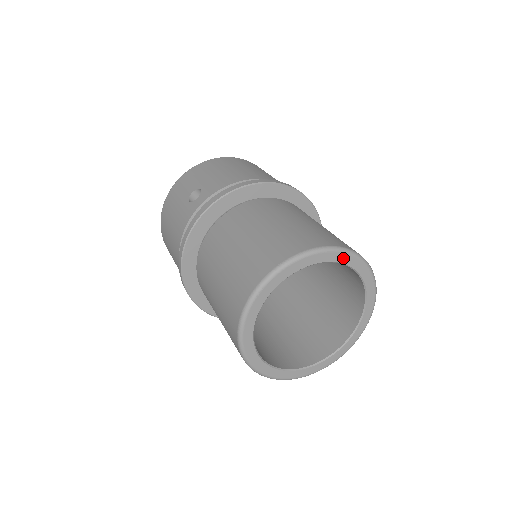
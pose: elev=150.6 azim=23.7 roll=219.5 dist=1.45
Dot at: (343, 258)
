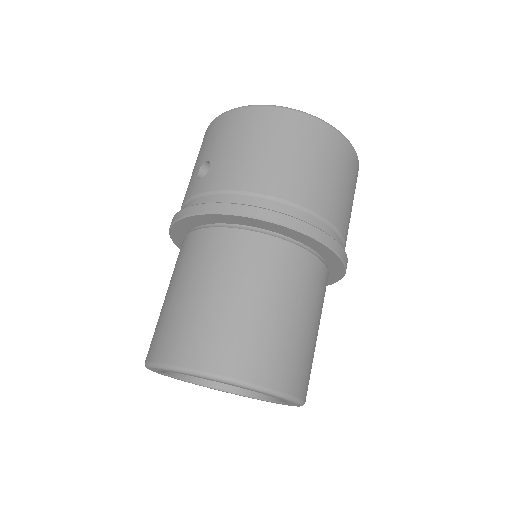
Dot at: (242, 387)
